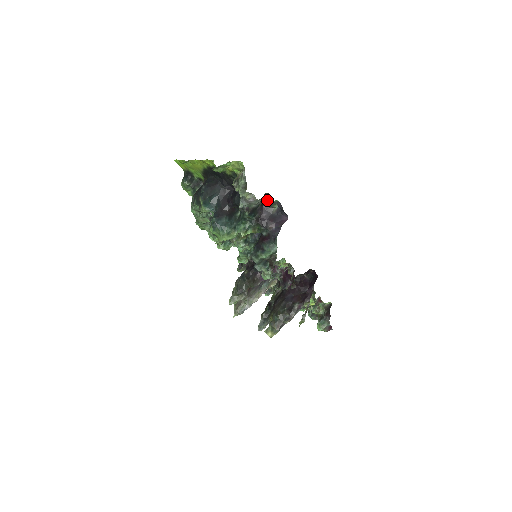
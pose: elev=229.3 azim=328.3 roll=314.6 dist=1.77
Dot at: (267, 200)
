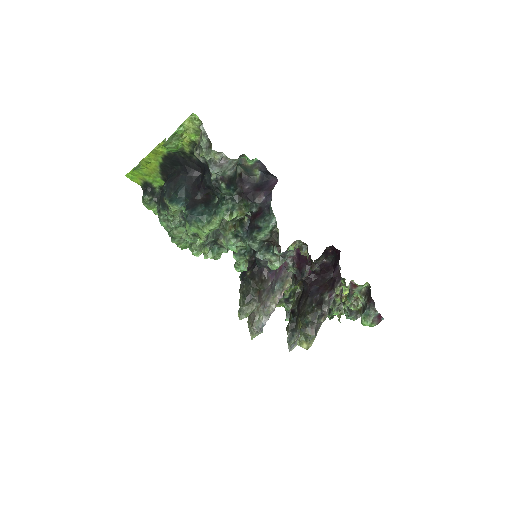
Dot at: (244, 166)
